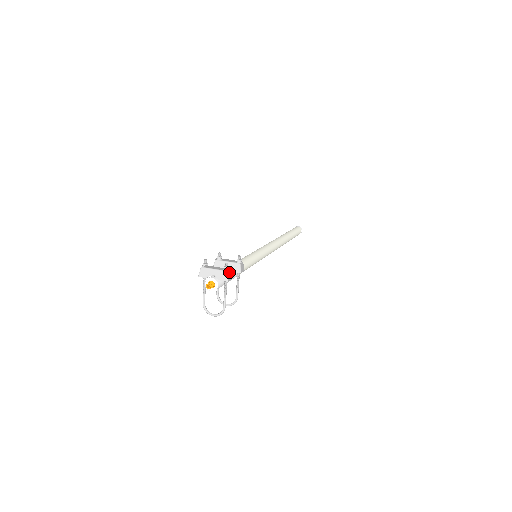
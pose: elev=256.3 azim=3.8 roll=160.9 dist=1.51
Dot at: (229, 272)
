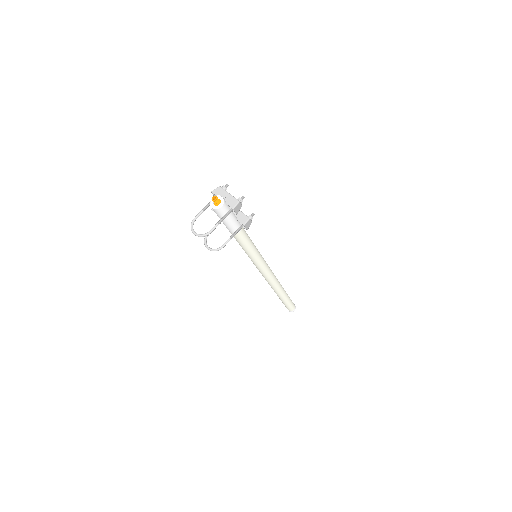
Dot at: (240, 205)
